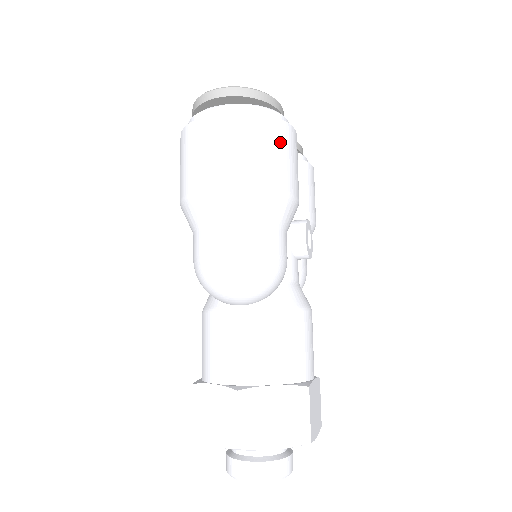
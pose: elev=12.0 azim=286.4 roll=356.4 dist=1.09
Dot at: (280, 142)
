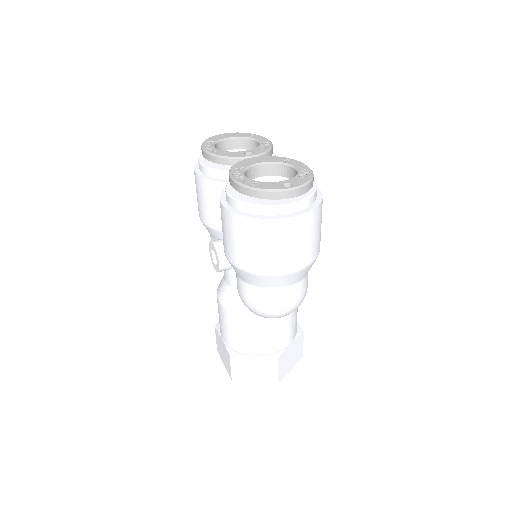
Dot at: occluded
